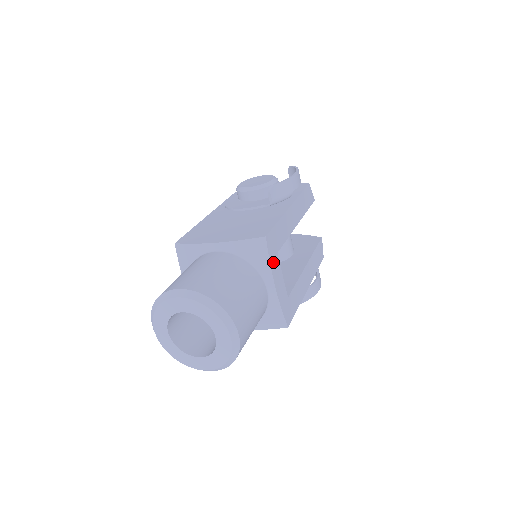
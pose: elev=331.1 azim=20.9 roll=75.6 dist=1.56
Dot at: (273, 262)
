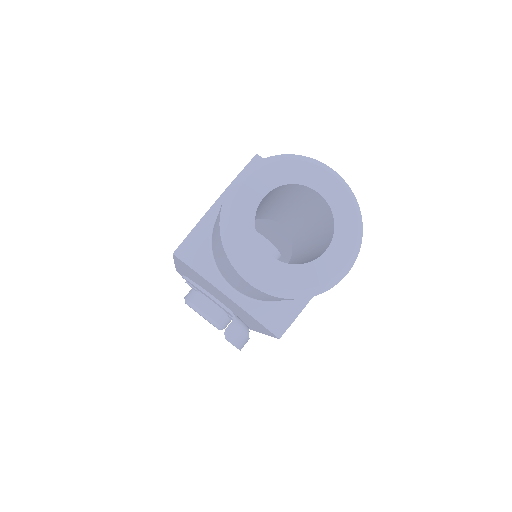
Dot at: occluded
